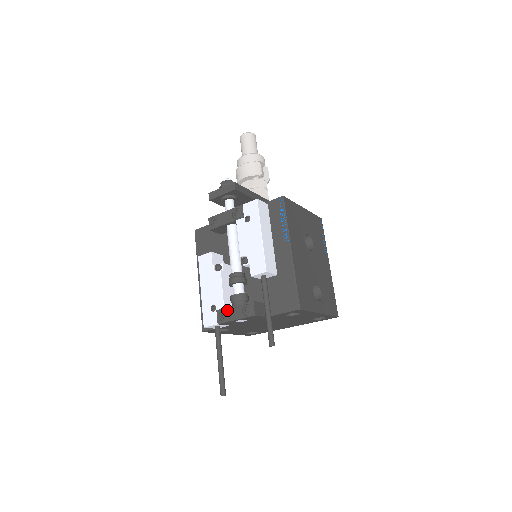
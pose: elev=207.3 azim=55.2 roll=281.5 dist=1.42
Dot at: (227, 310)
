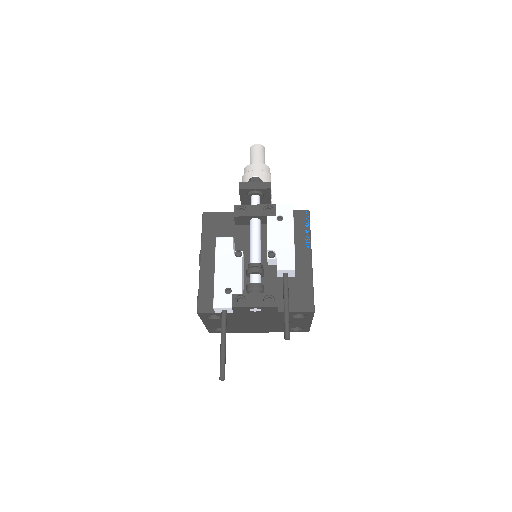
Dot at: (246, 296)
